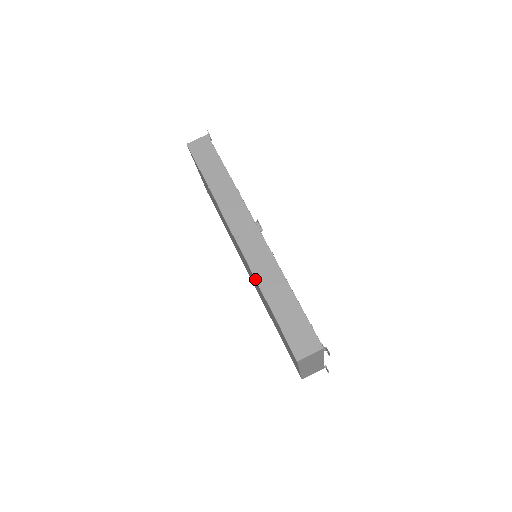
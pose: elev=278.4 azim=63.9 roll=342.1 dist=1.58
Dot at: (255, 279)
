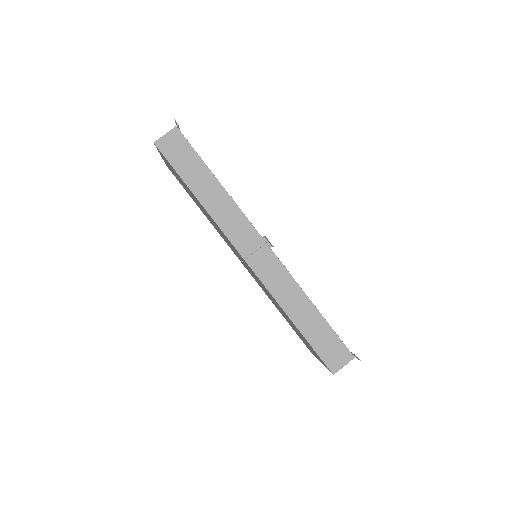
Dot at: (277, 302)
